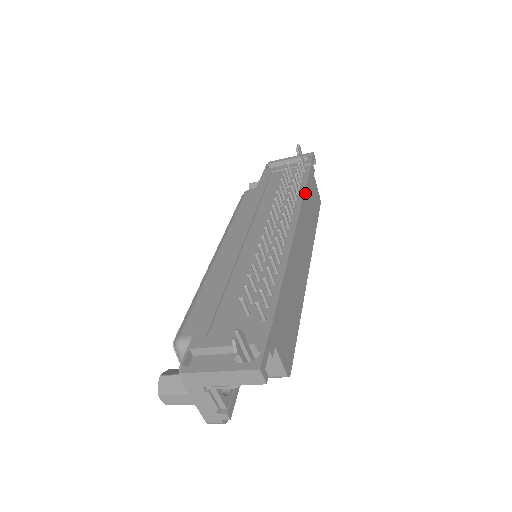
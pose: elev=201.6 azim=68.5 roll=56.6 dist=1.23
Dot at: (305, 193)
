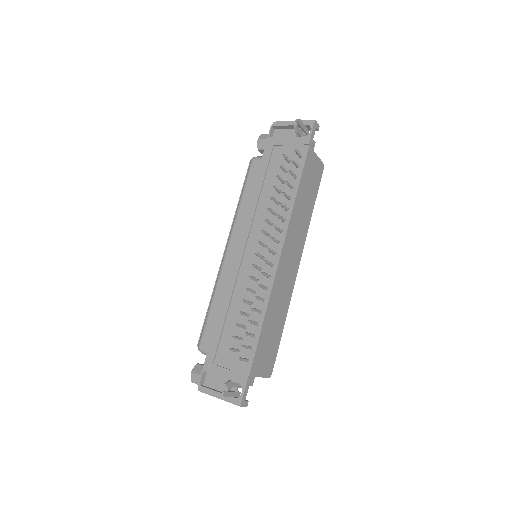
Dot at: (297, 197)
